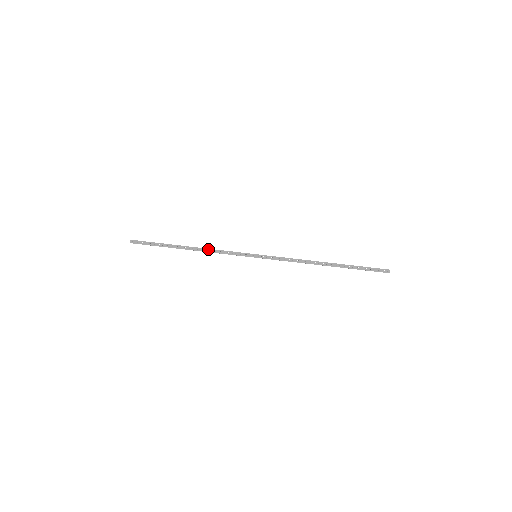
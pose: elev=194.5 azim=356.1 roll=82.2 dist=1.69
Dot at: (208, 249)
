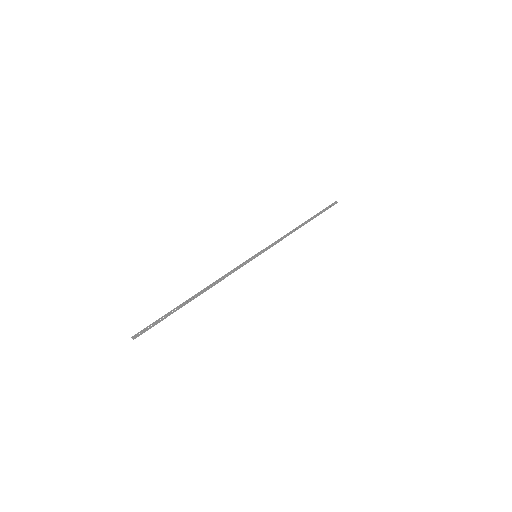
Dot at: (215, 282)
